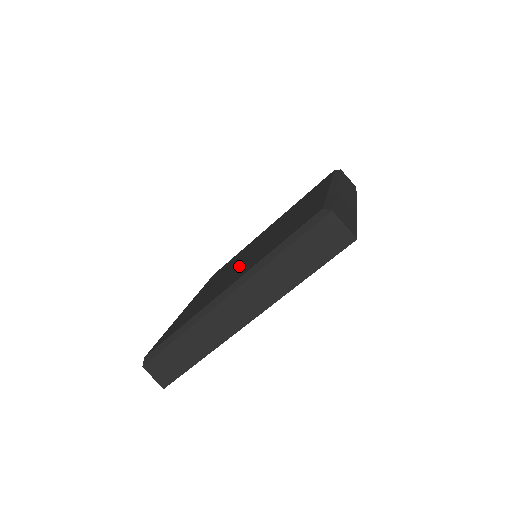
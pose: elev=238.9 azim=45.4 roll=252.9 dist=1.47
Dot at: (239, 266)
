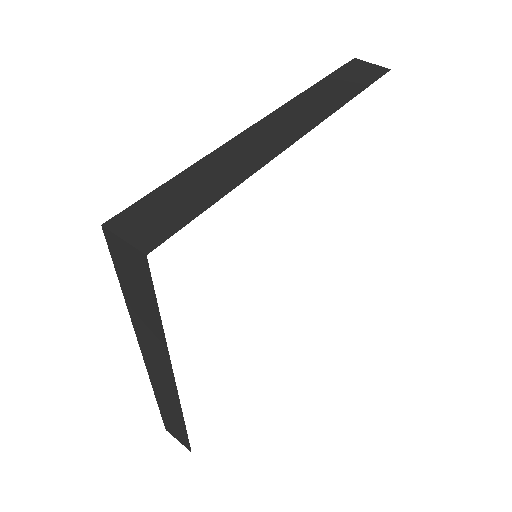
Dot at: occluded
